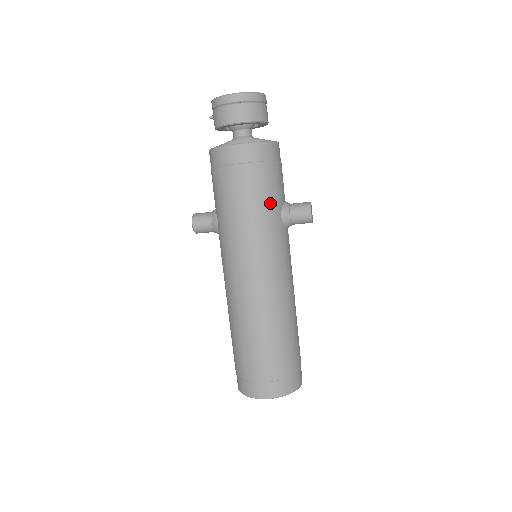
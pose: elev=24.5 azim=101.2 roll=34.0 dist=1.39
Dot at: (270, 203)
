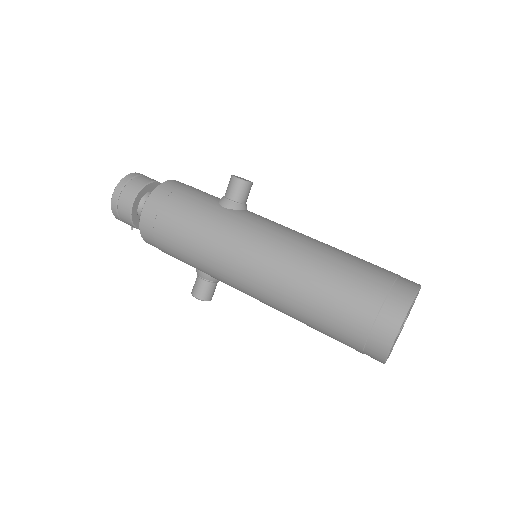
Dot at: (203, 210)
